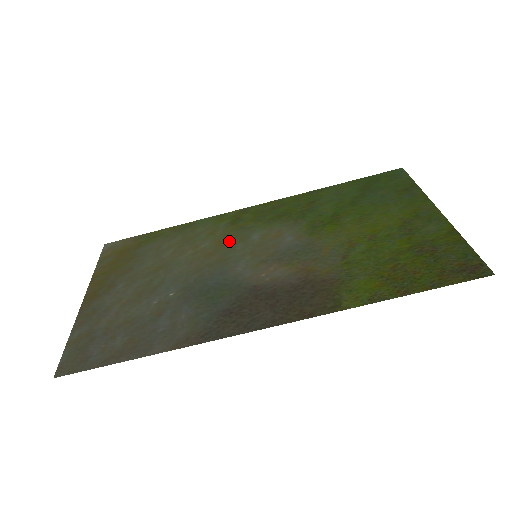
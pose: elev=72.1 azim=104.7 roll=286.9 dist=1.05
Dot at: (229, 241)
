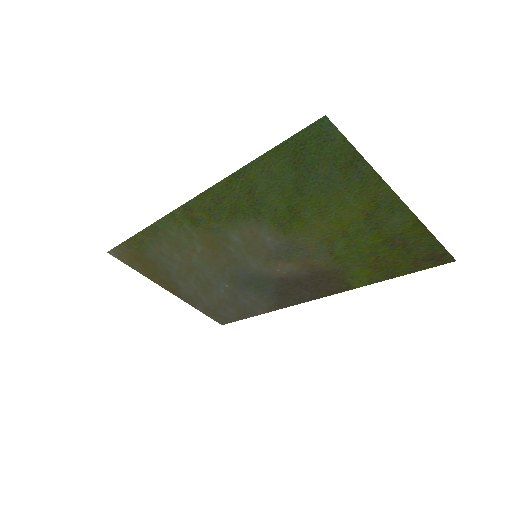
Dot at: (216, 244)
